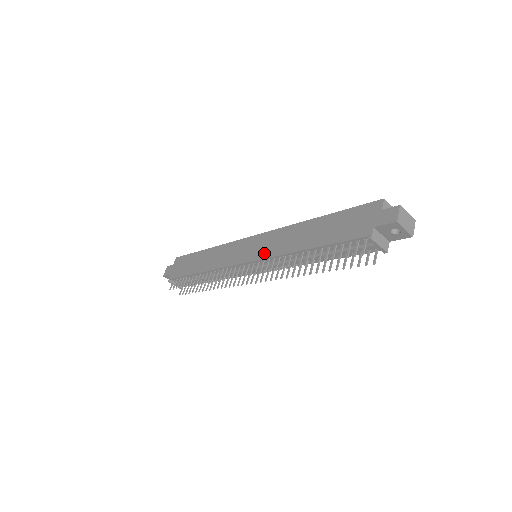
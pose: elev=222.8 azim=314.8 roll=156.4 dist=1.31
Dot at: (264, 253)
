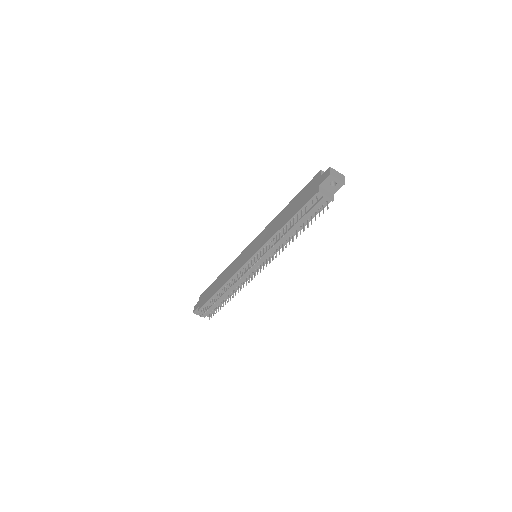
Dot at: (260, 246)
